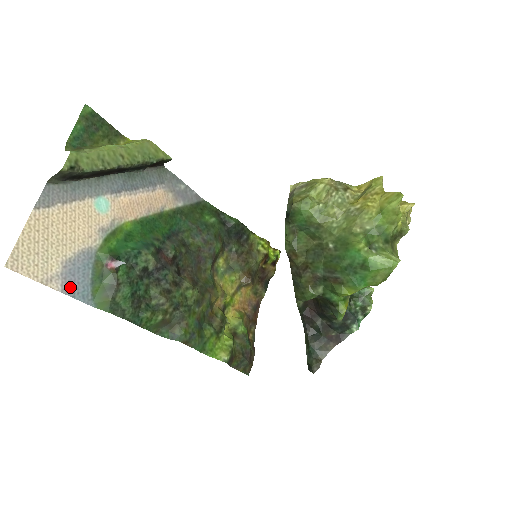
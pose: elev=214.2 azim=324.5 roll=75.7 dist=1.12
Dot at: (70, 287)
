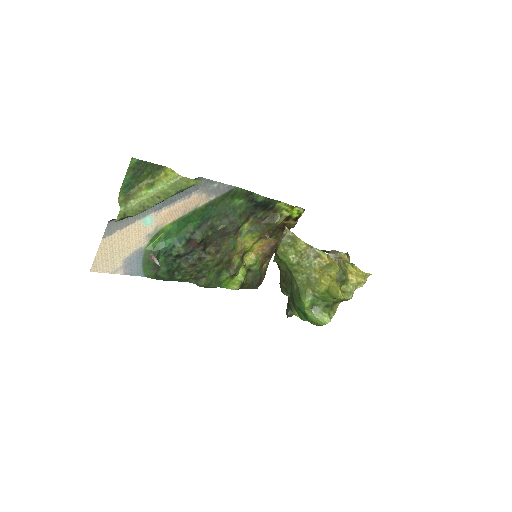
Dot at: (129, 271)
